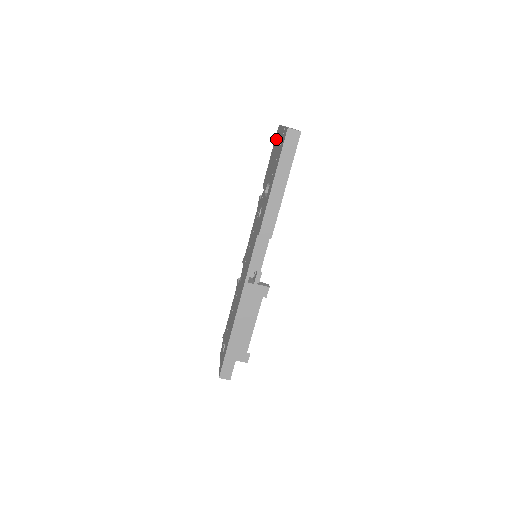
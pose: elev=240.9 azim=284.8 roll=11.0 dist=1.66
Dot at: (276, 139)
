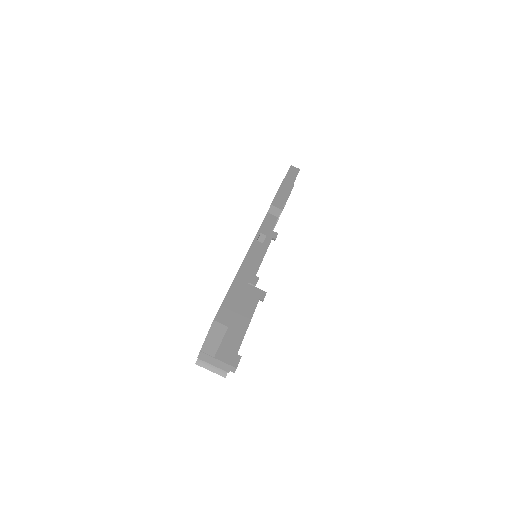
Dot at: occluded
